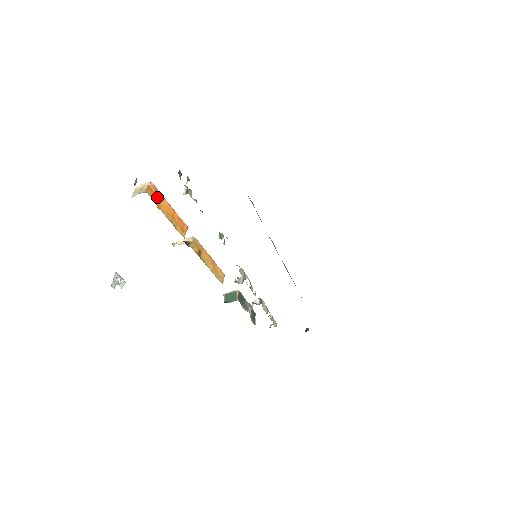
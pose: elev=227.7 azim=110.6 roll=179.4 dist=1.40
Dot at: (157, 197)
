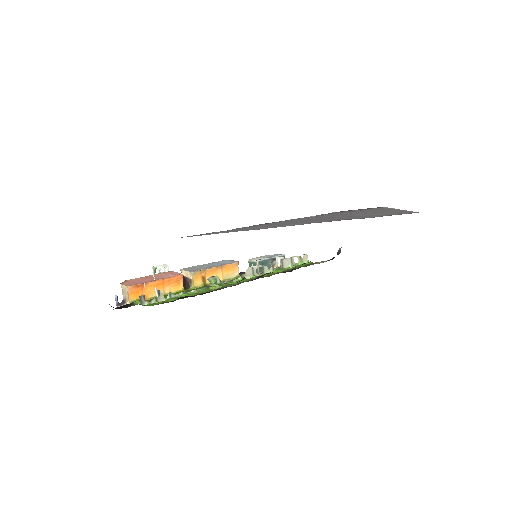
Dot at: (141, 289)
